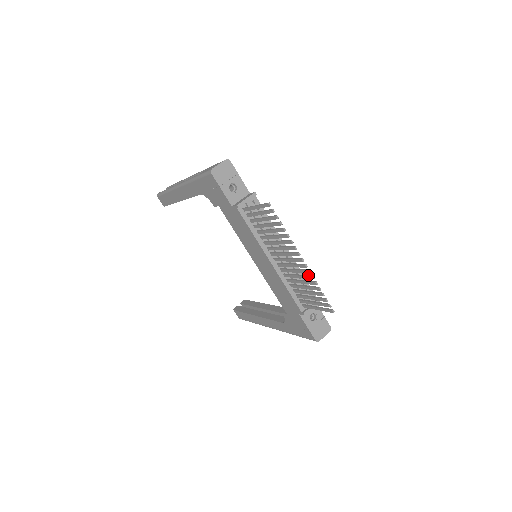
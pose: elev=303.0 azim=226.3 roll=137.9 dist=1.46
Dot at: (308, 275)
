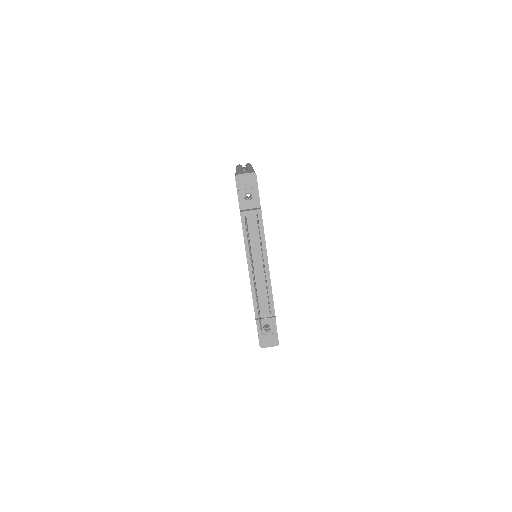
Dot at: occluded
